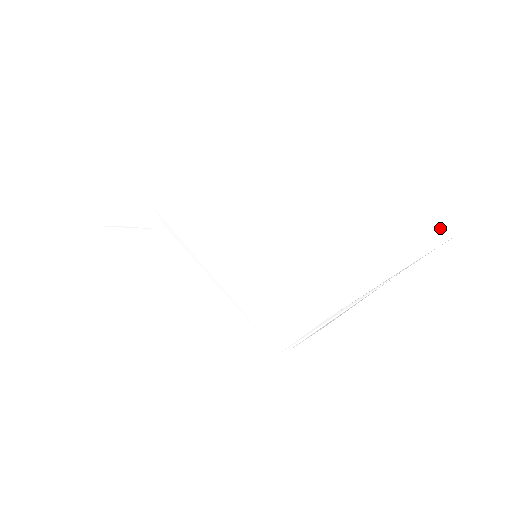
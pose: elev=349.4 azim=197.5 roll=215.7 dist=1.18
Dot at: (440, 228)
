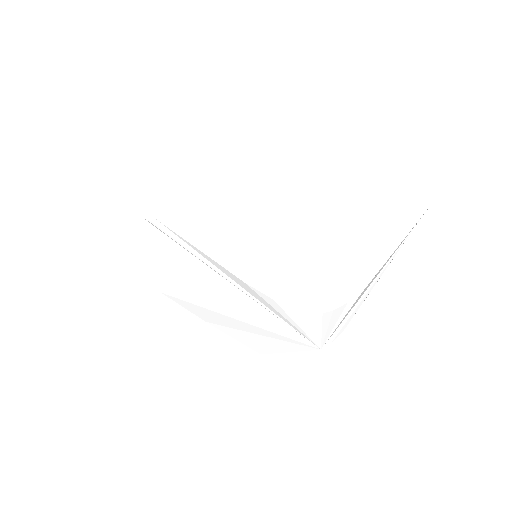
Dot at: (429, 180)
